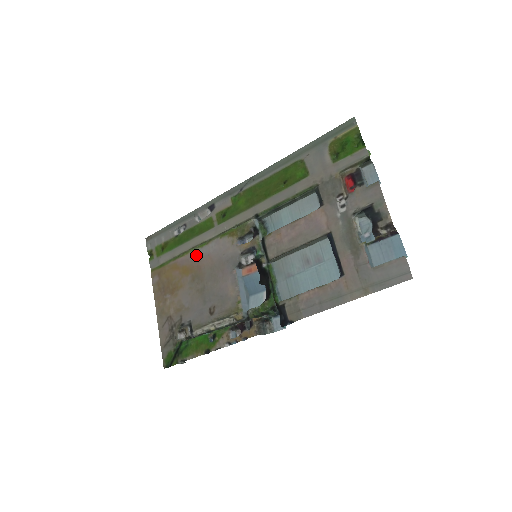
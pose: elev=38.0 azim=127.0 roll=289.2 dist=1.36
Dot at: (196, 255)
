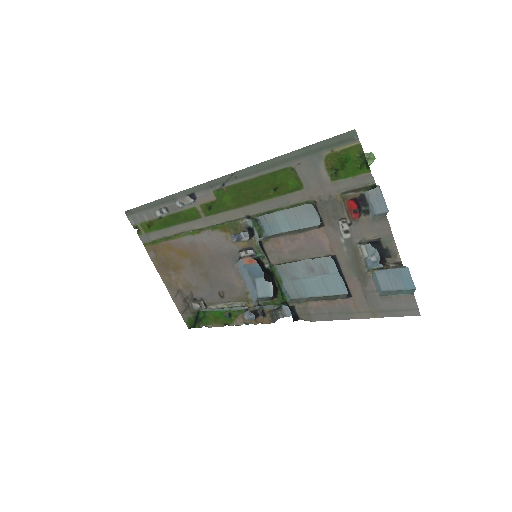
Dot at: (189, 242)
